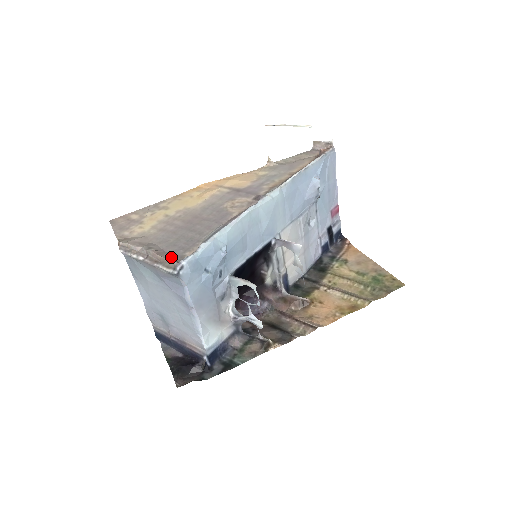
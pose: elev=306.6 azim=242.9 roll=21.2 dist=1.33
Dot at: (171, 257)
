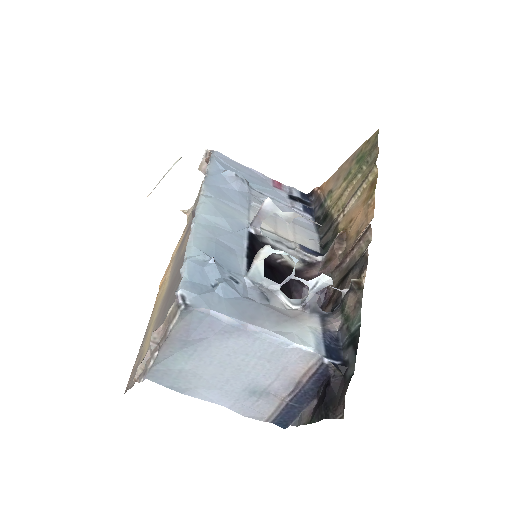
Dot at: occluded
